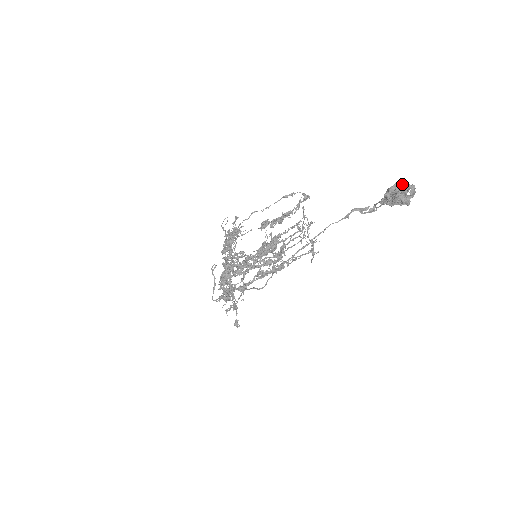
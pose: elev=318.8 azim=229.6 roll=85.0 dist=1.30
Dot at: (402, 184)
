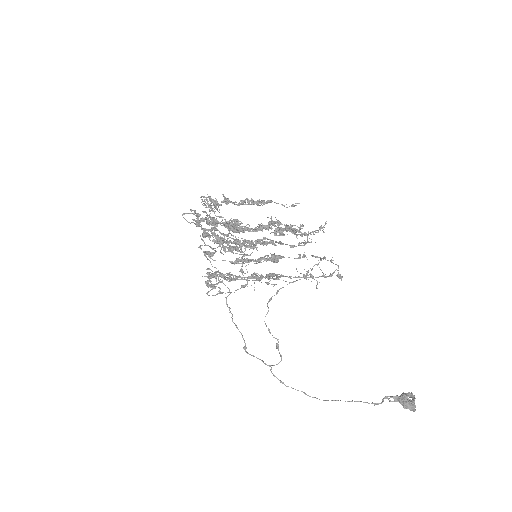
Dot at: (412, 405)
